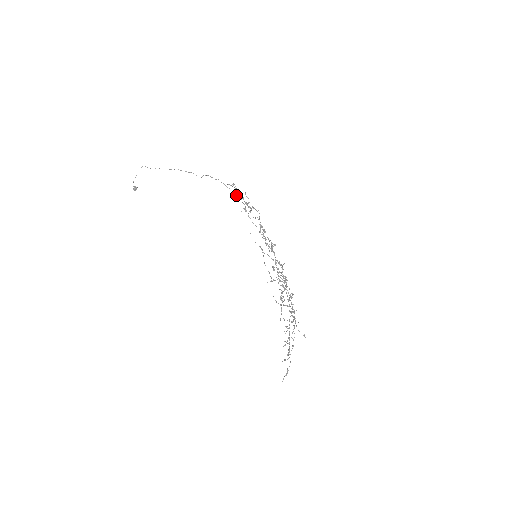
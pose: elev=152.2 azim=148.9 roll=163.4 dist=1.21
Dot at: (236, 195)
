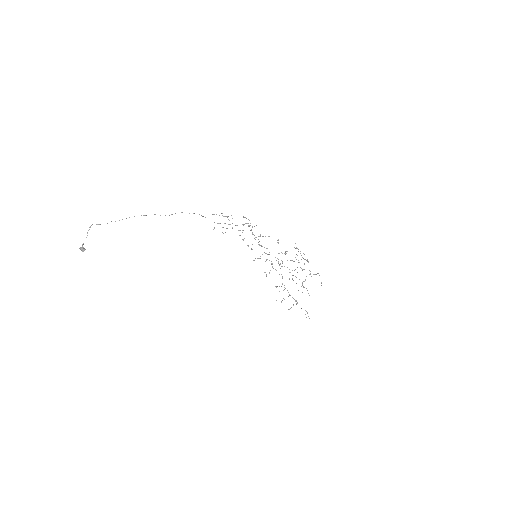
Dot at: occluded
